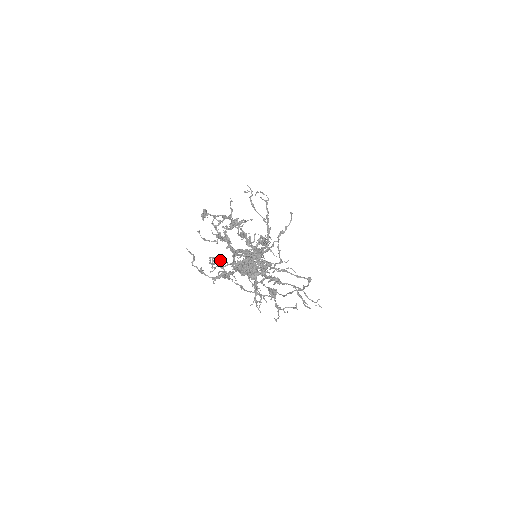
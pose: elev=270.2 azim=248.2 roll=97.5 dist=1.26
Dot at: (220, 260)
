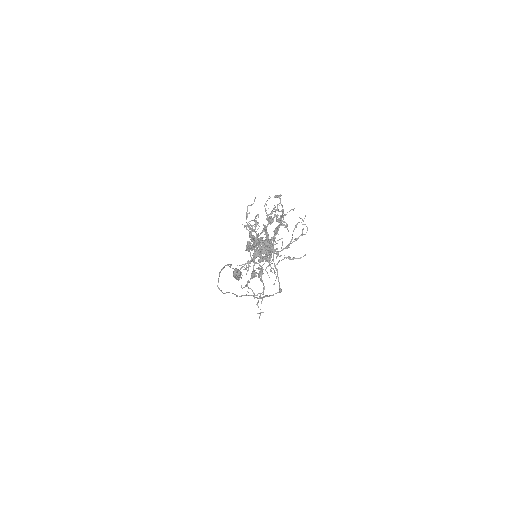
Dot at: (257, 224)
